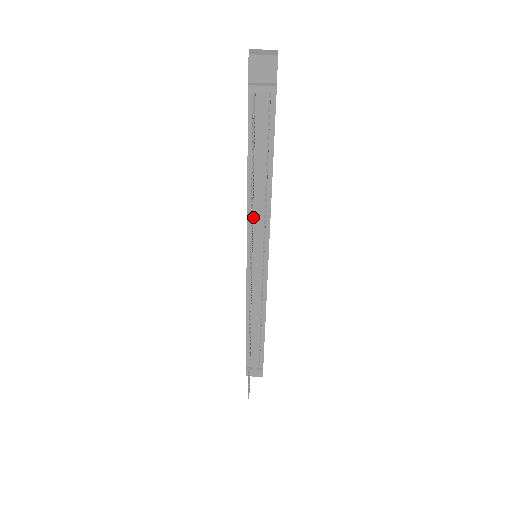
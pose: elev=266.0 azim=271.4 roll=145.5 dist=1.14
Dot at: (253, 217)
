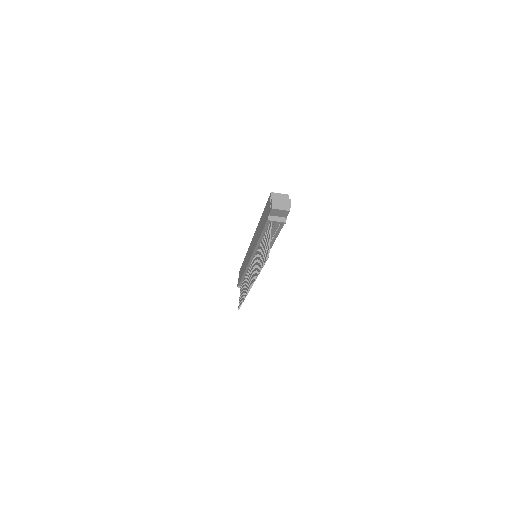
Dot at: occluded
